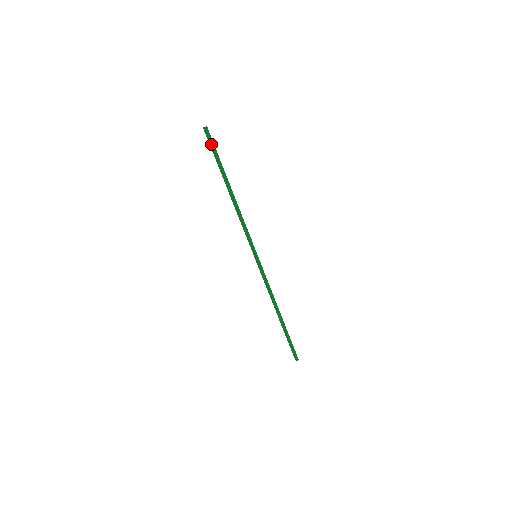
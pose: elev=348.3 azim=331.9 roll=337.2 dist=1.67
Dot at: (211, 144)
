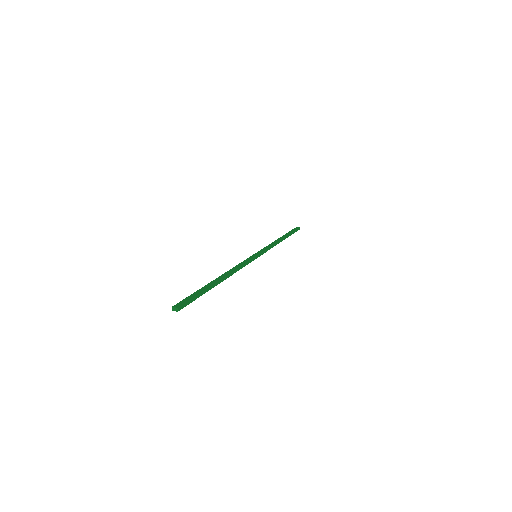
Dot at: occluded
